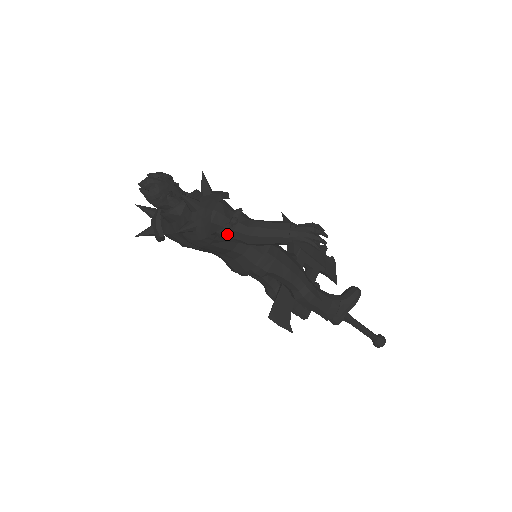
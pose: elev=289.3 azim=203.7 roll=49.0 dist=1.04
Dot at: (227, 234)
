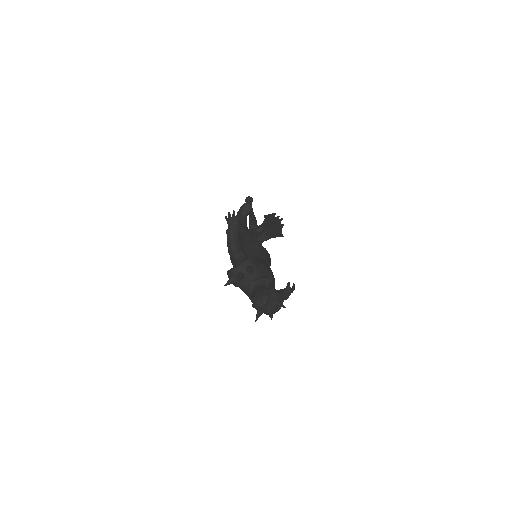
Dot at: occluded
